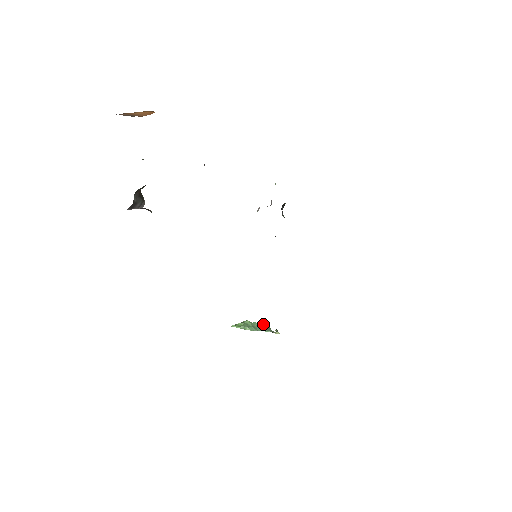
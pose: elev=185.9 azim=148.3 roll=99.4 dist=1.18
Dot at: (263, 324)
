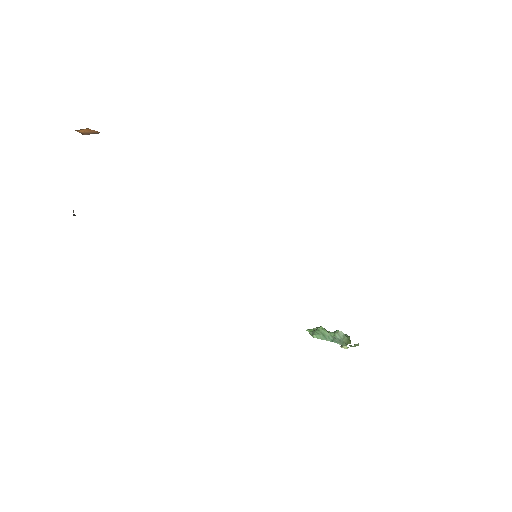
Dot at: (338, 334)
